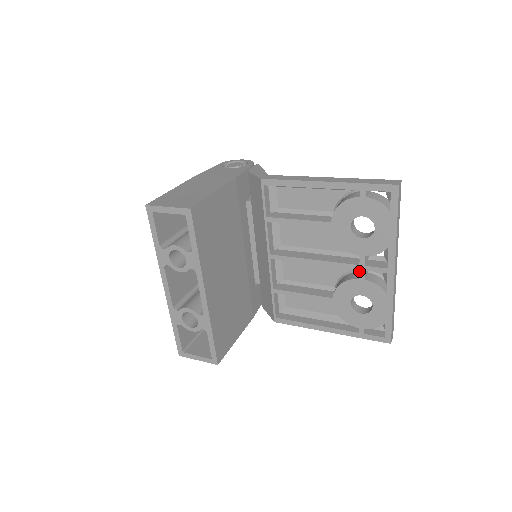
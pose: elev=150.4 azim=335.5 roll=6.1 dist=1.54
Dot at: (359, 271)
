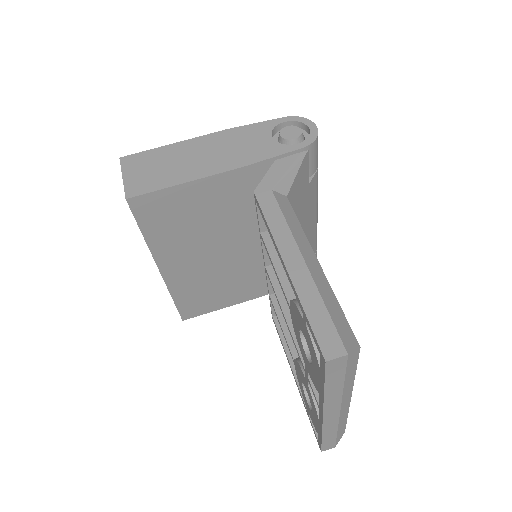
Dot at: (305, 373)
